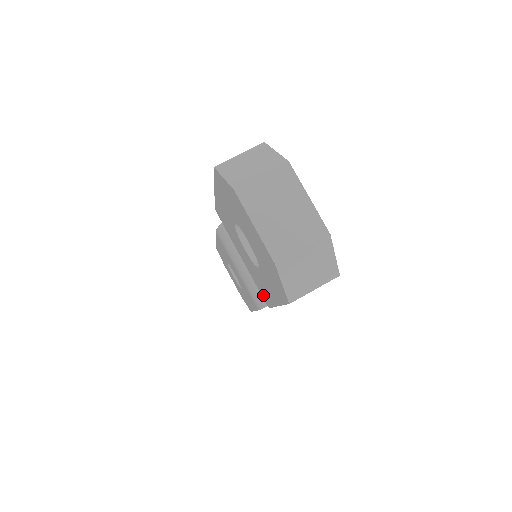
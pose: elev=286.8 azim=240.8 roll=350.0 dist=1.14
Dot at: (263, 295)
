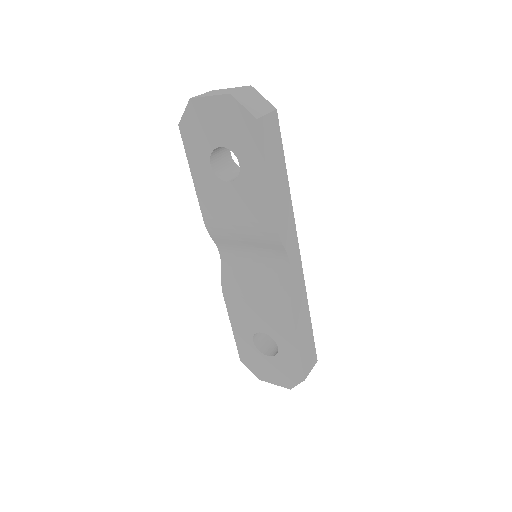
Dot at: (265, 218)
